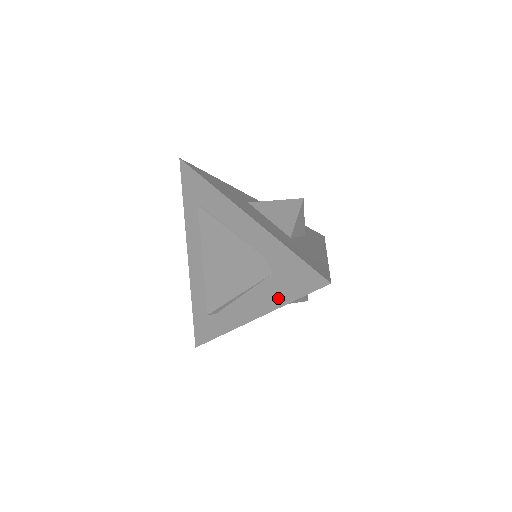
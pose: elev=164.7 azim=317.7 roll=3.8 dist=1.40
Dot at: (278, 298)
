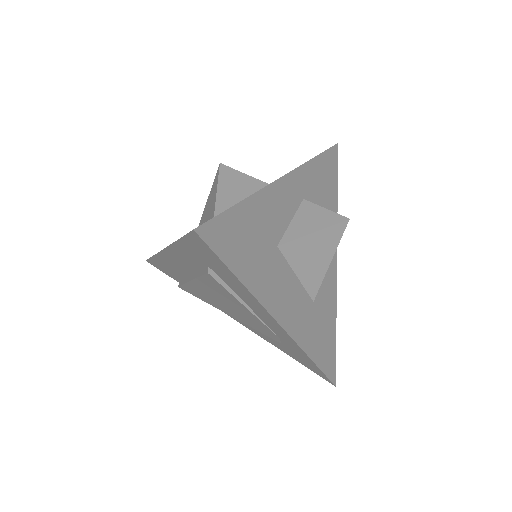
Dot at: (275, 345)
